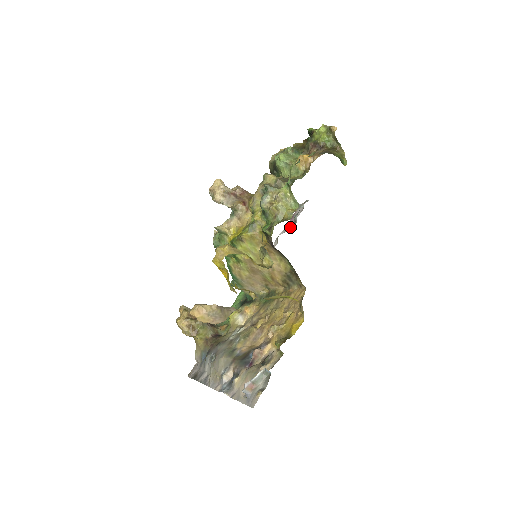
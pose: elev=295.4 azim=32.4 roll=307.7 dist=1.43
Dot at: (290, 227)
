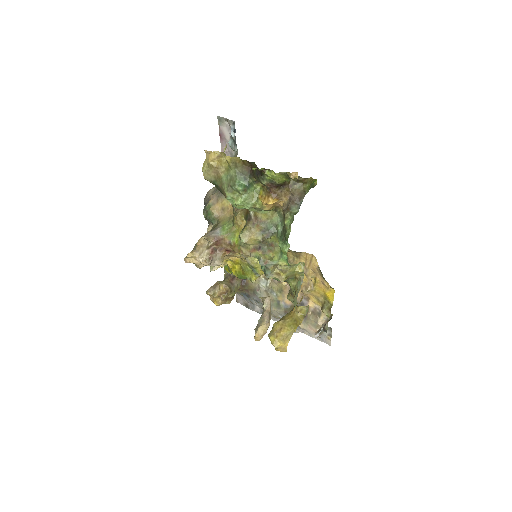
Dot at: (229, 153)
